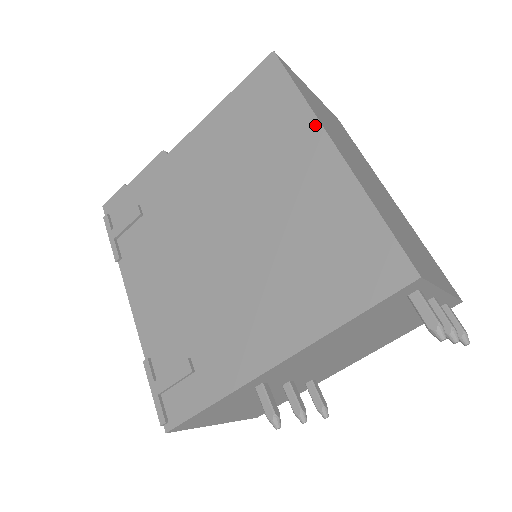
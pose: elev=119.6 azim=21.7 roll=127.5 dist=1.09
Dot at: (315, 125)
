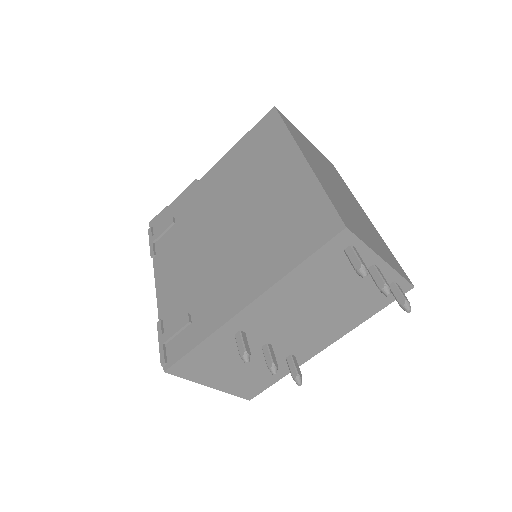
Dot at: (293, 146)
